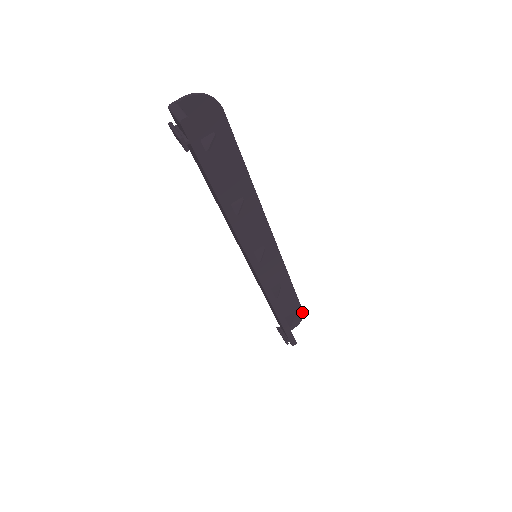
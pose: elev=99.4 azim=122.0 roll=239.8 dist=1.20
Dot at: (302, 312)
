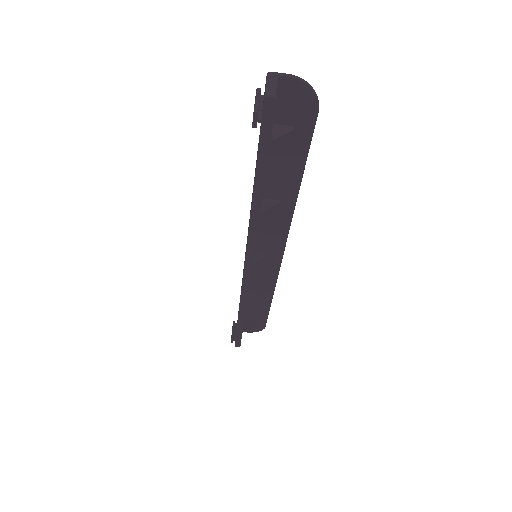
Dot at: (265, 325)
